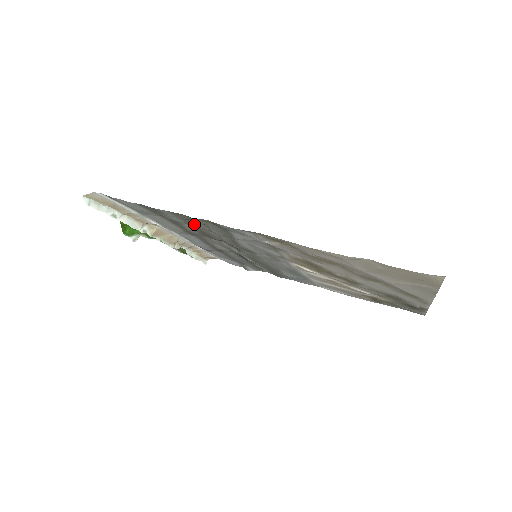
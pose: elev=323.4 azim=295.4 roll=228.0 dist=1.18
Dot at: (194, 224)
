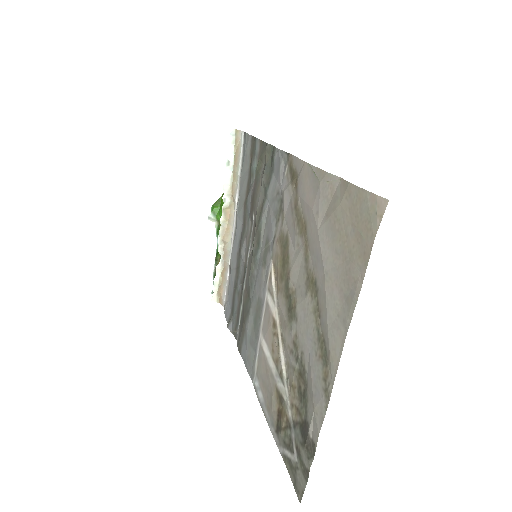
Dot at: (260, 170)
